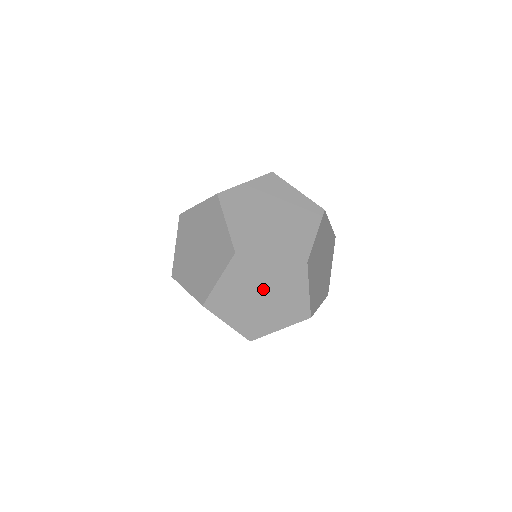
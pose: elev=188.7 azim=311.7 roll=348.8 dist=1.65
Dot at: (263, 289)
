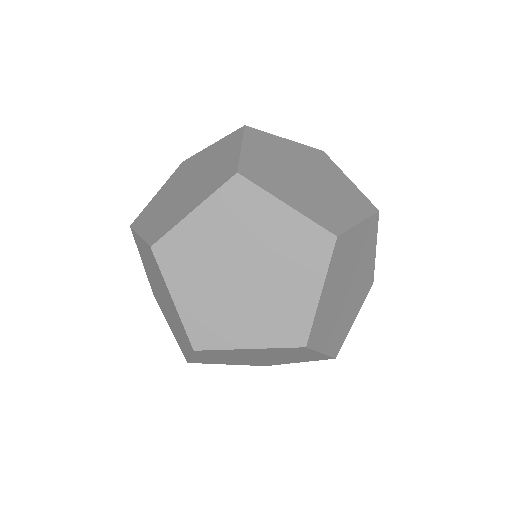
Dot at: occluded
